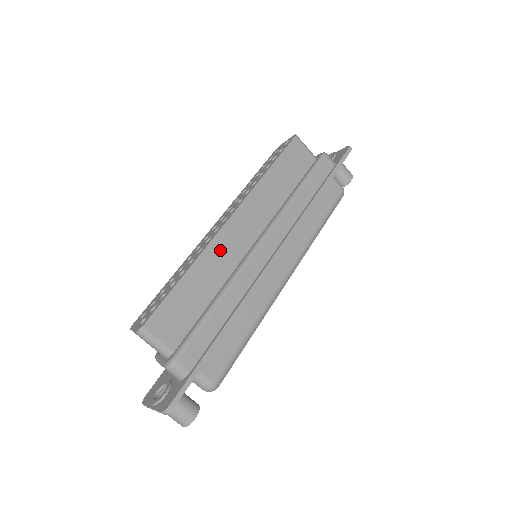
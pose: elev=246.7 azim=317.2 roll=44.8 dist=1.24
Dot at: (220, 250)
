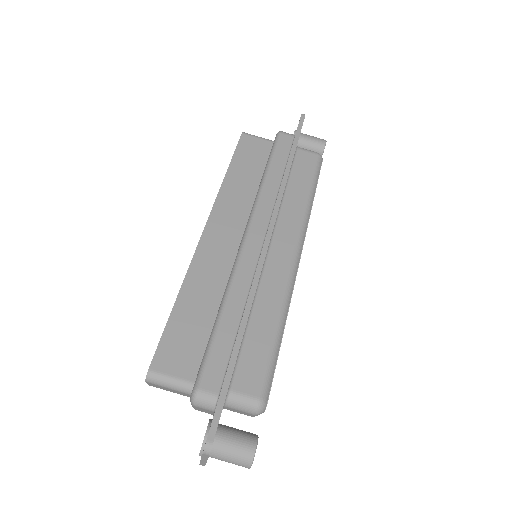
Dot at: (206, 262)
